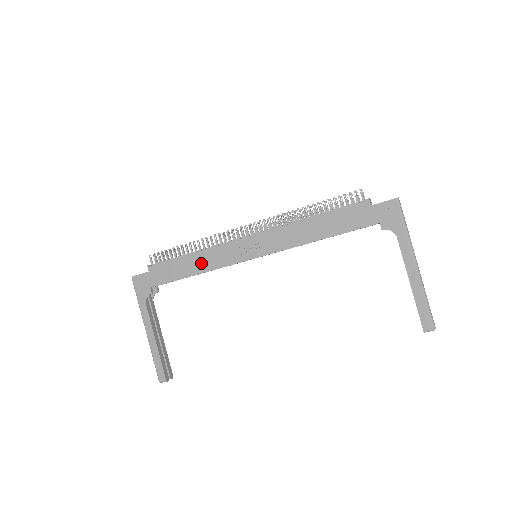
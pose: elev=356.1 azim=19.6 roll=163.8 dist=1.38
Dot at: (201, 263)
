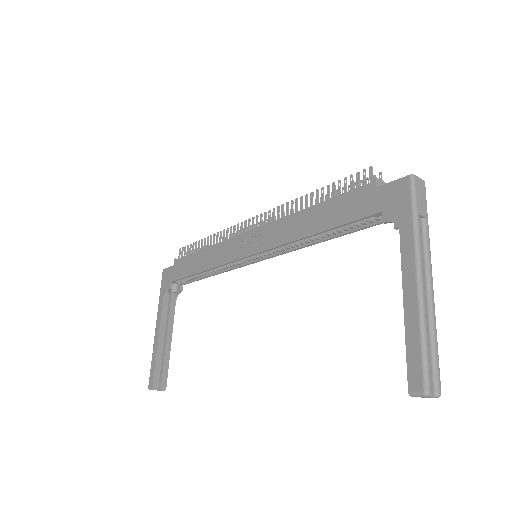
Dot at: (209, 259)
